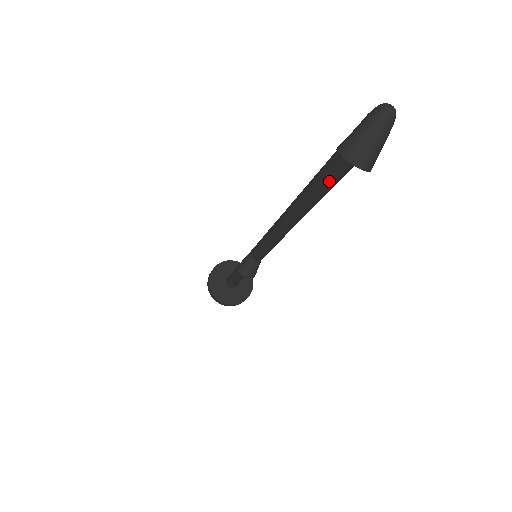
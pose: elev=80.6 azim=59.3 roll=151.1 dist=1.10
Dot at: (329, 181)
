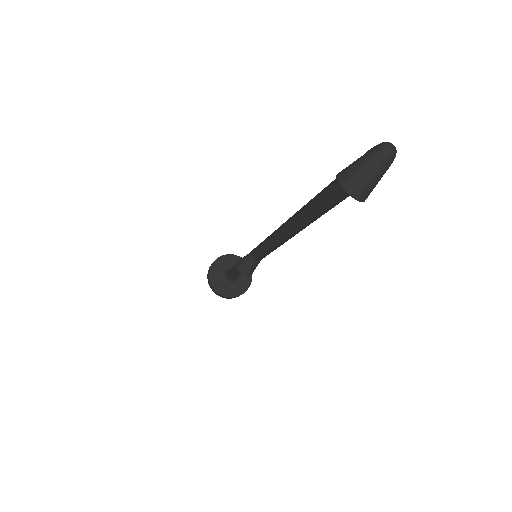
Dot at: (329, 202)
